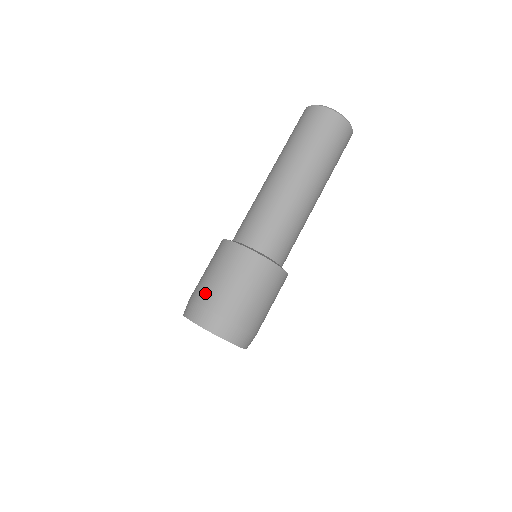
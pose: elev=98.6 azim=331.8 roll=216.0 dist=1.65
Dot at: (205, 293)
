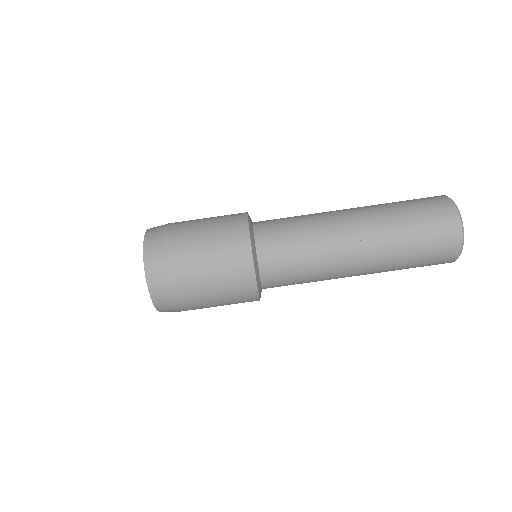
Dot at: (181, 267)
